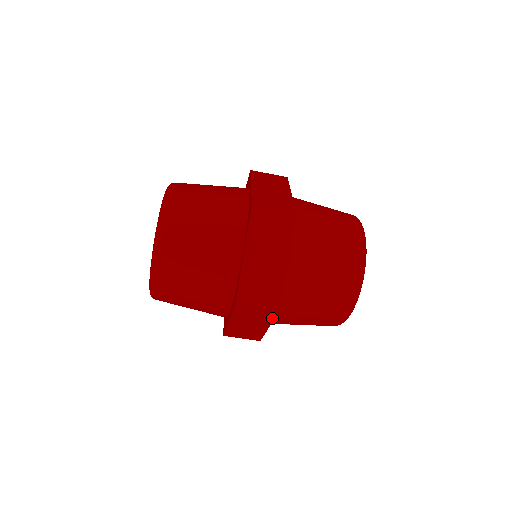
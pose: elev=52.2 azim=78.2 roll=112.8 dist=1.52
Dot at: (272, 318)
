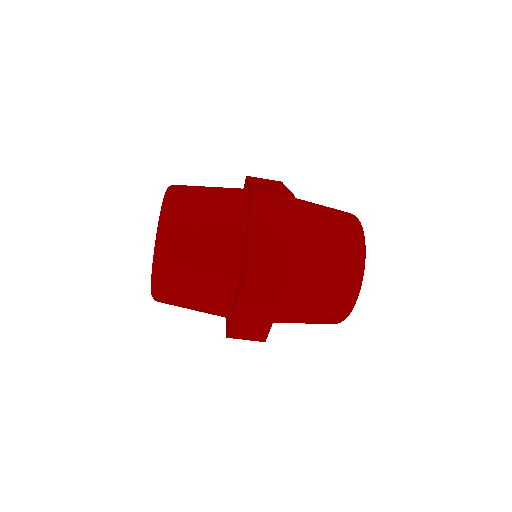
Dot at: occluded
